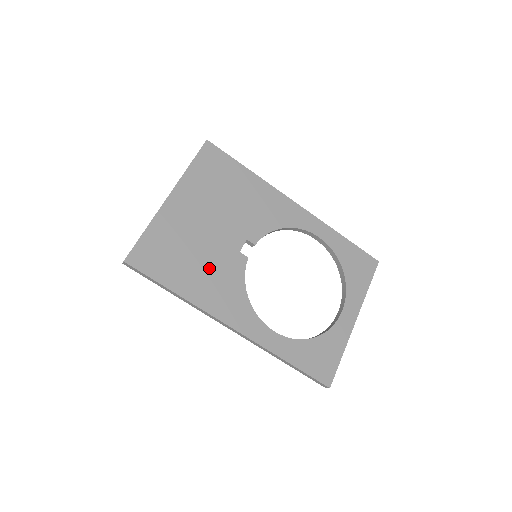
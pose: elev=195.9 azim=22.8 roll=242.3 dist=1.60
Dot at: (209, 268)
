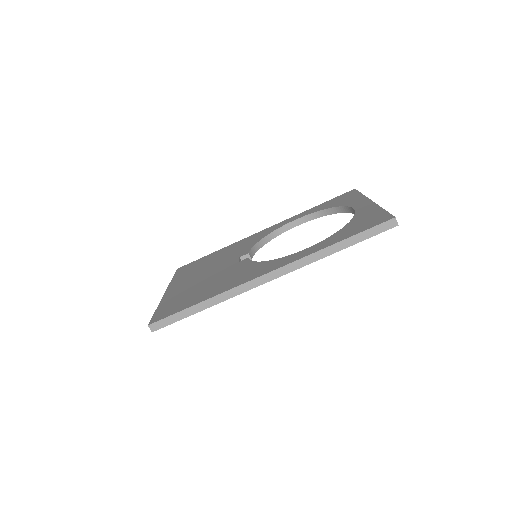
Dot at: (220, 280)
